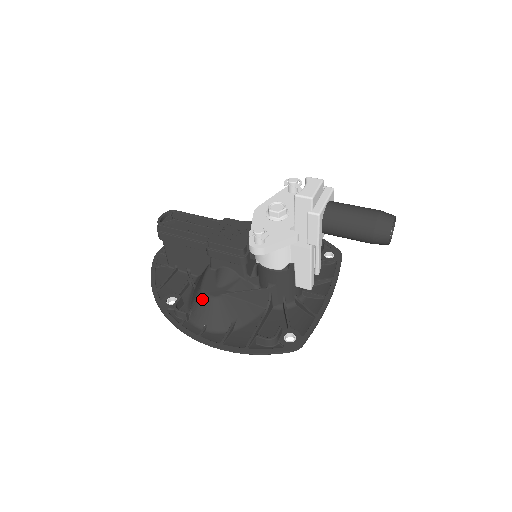
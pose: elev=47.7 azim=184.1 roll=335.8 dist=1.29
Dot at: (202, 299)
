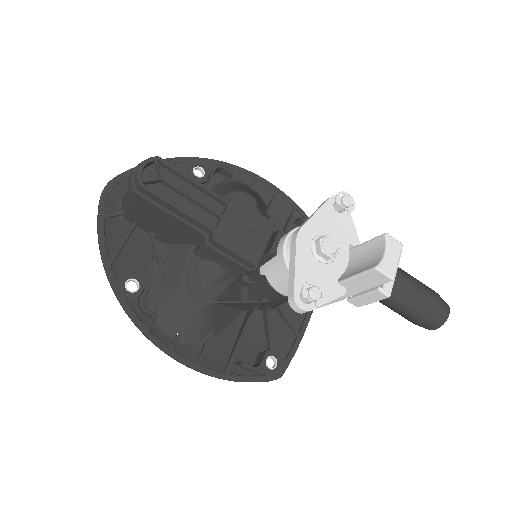
Dot at: (182, 303)
